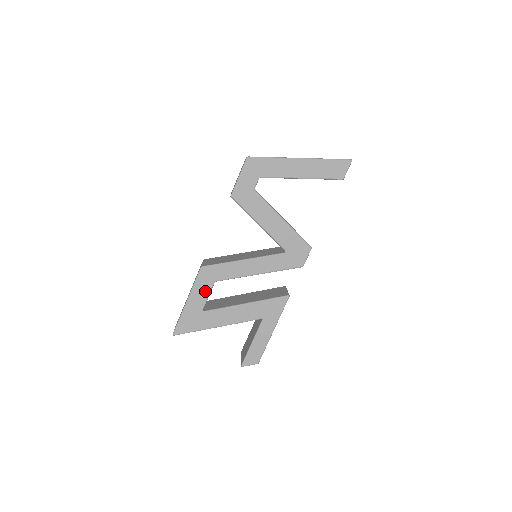
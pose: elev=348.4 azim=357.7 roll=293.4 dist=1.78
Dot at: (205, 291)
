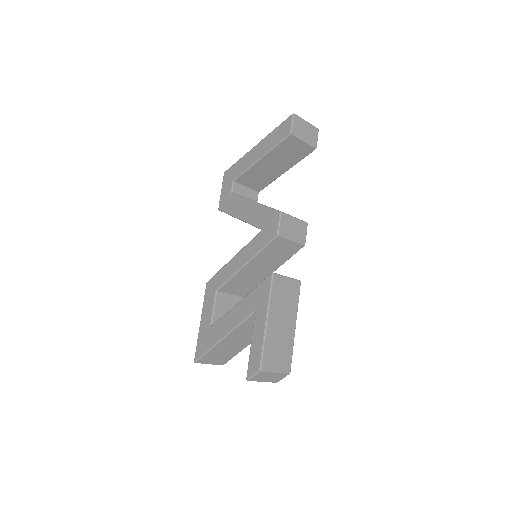
Dot at: (211, 304)
